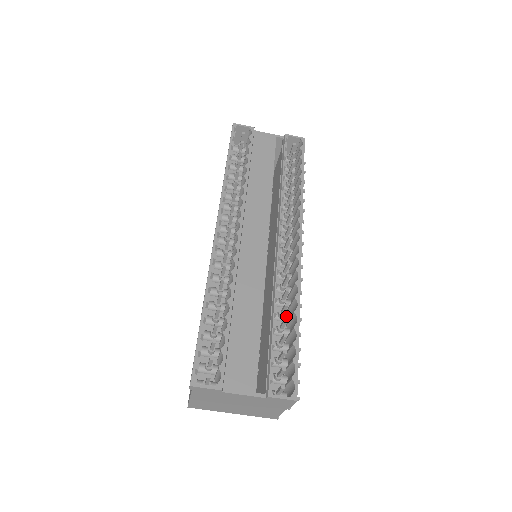
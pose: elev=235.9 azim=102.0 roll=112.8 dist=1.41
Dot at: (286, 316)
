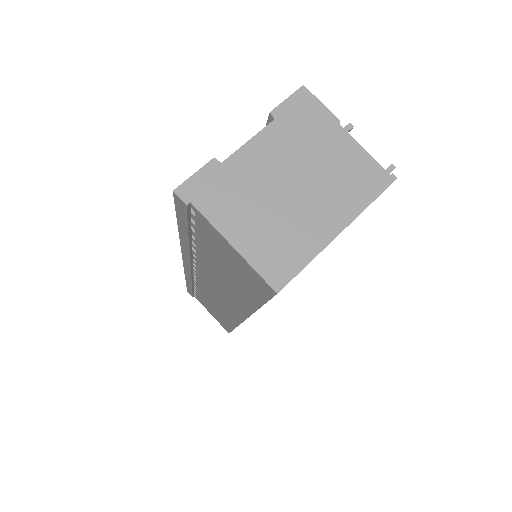
Dot at: occluded
